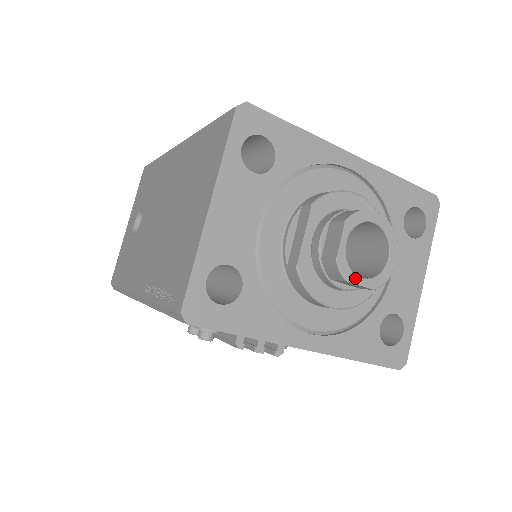
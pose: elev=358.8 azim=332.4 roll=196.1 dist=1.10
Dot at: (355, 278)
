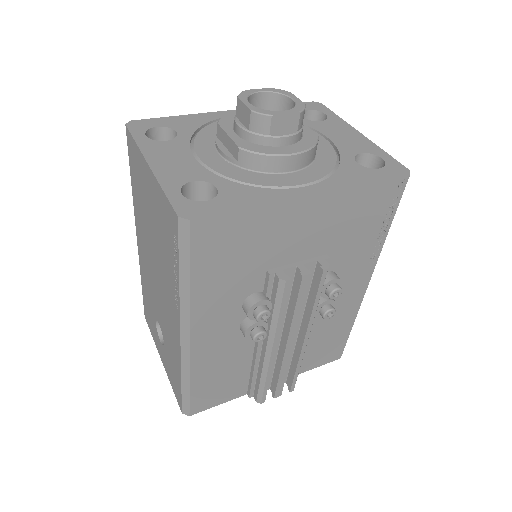
Dot at: (277, 112)
